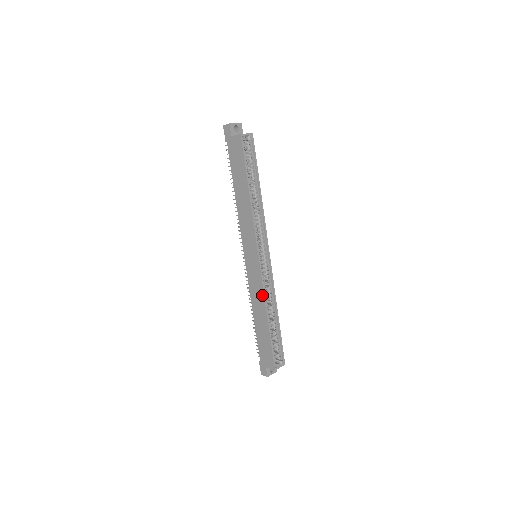
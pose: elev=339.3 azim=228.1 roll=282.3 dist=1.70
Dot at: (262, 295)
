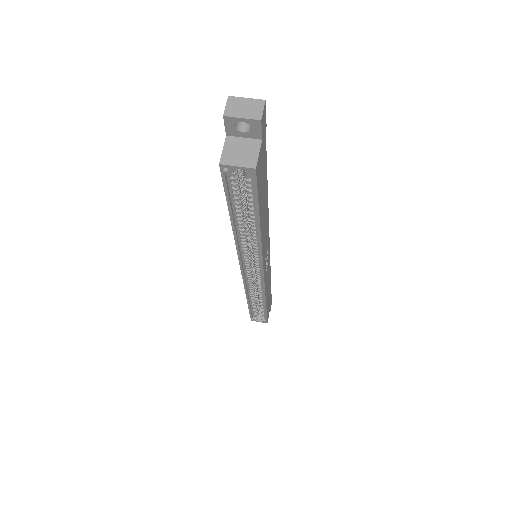
Dot at: occluded
